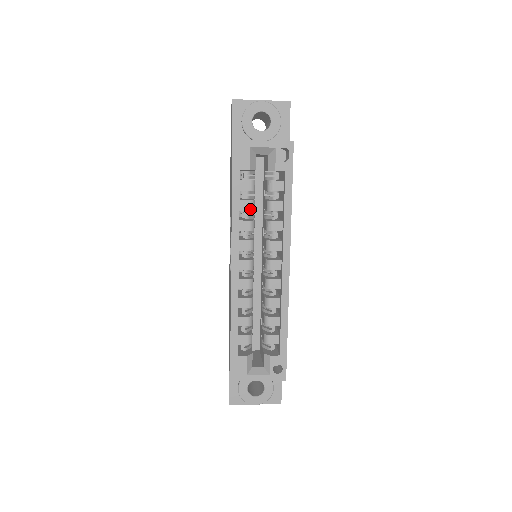
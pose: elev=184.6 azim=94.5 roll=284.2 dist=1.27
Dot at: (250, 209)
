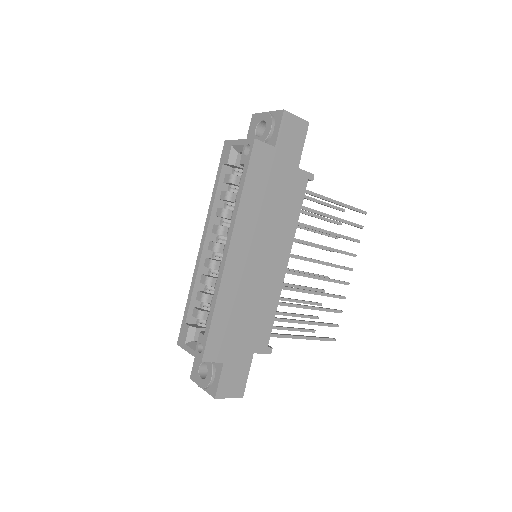
Dot at: (225, 198)
